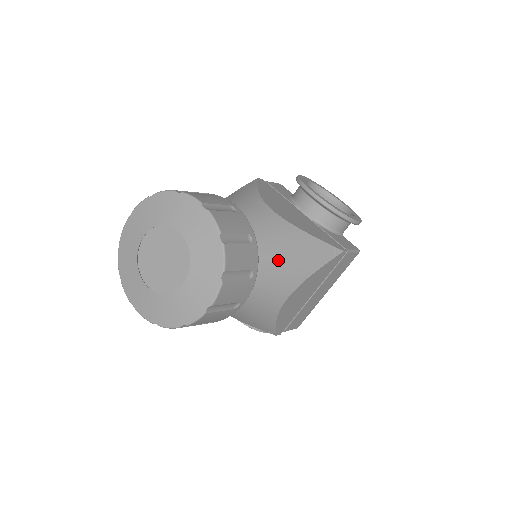
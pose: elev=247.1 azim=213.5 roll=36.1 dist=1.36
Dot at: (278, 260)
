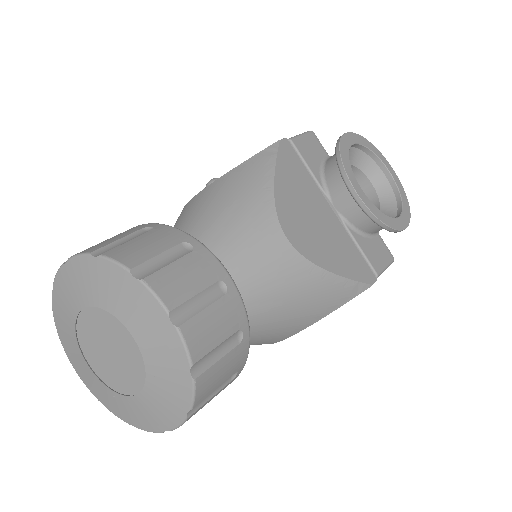
Dot at: (280, 315)
